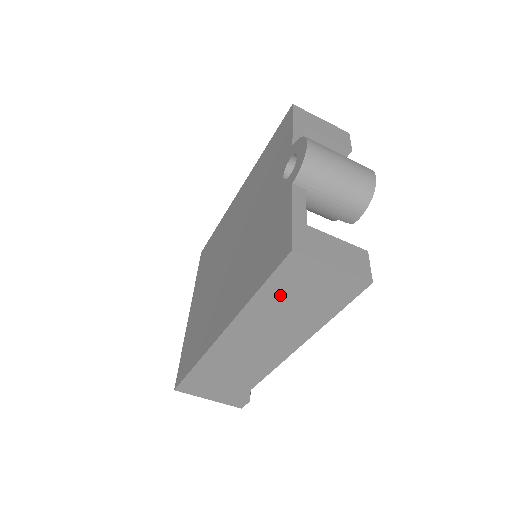
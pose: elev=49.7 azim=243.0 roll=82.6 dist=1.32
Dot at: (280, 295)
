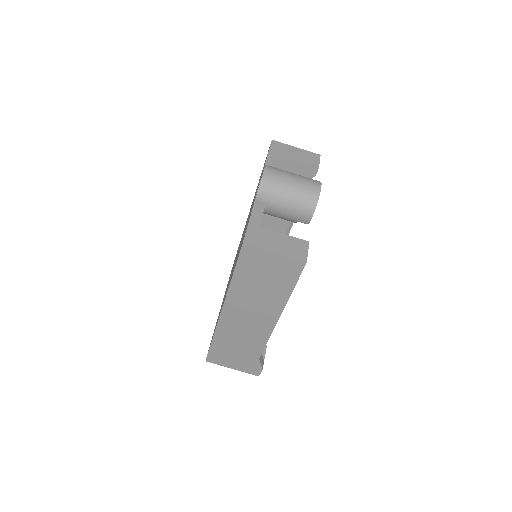
Dot at: (248, 278)
